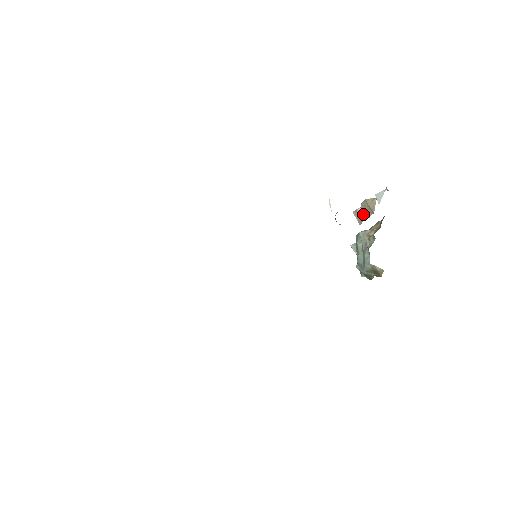
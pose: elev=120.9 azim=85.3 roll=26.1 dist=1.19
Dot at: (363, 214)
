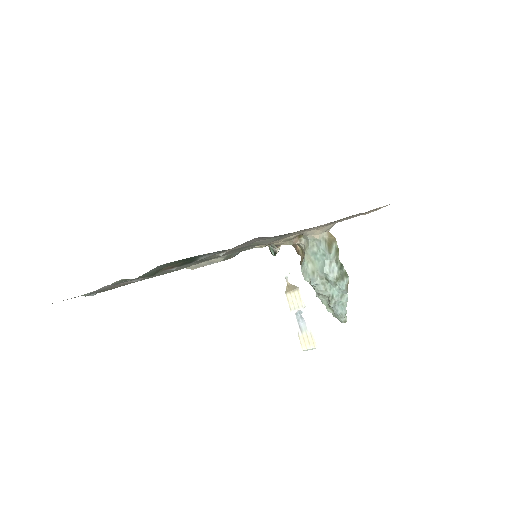
Dot at: (304, 326)
